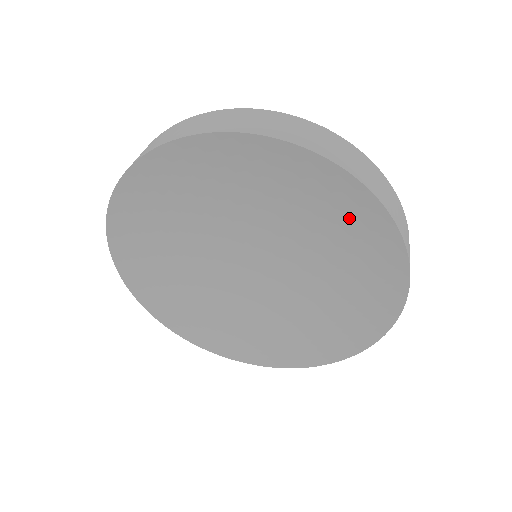
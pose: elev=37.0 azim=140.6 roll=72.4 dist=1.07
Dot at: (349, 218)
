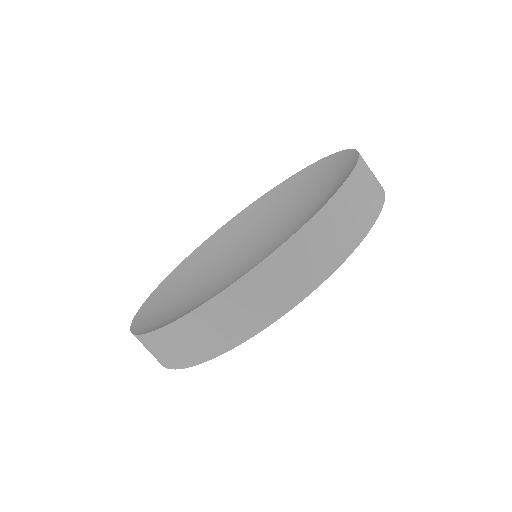
Dot at: (330, 177)
